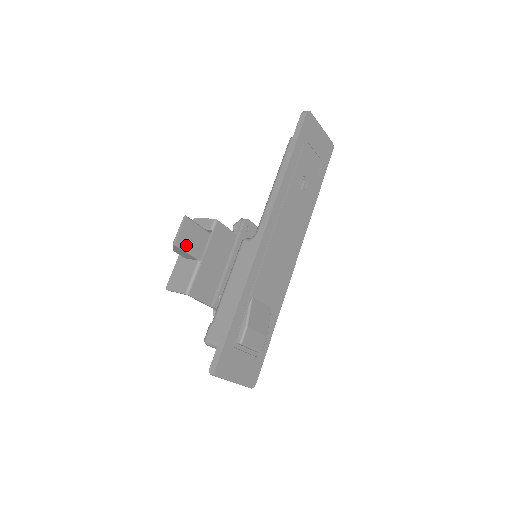
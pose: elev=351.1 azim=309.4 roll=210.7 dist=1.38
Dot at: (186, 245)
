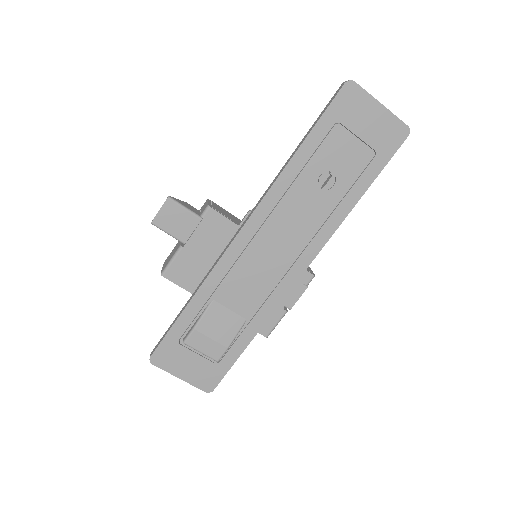
Dot at: (167, 226)
